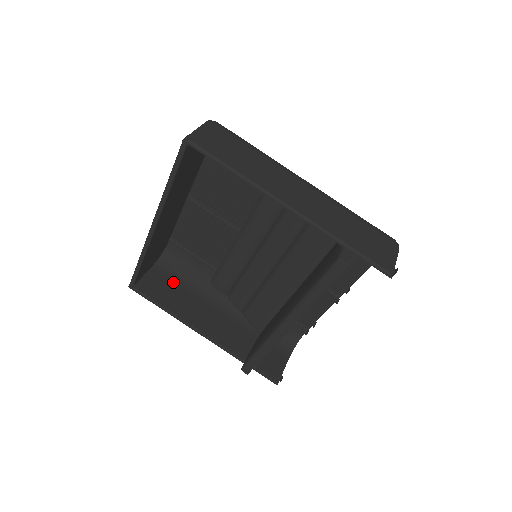
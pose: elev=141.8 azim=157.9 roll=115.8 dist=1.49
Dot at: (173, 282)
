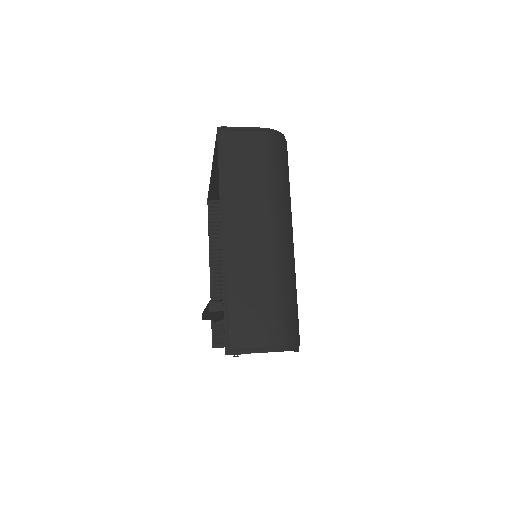
Dot at: occluded
